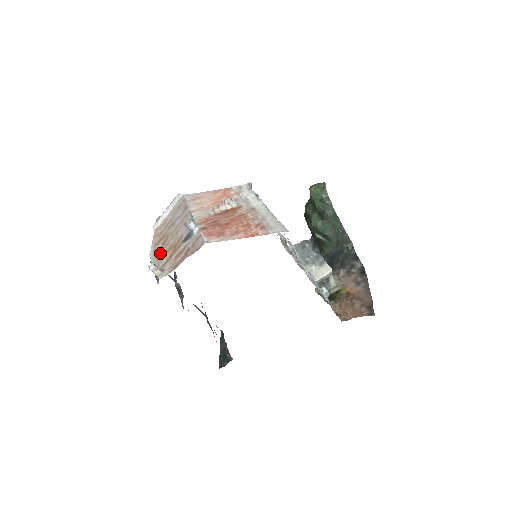
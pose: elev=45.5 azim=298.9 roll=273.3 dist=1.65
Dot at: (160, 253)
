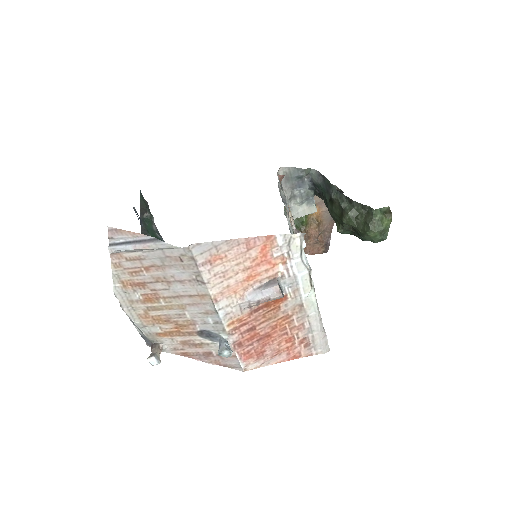
Dot at: (144, 312)
